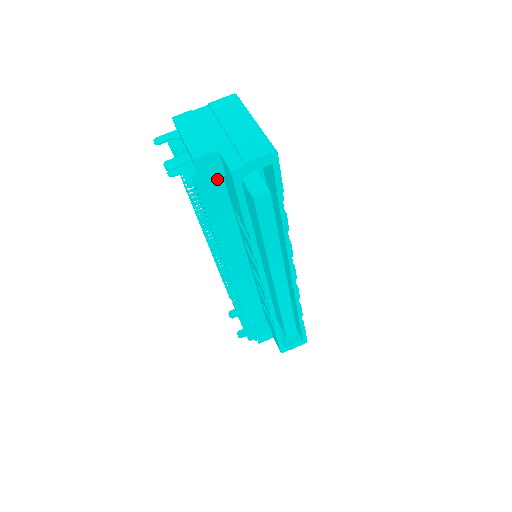
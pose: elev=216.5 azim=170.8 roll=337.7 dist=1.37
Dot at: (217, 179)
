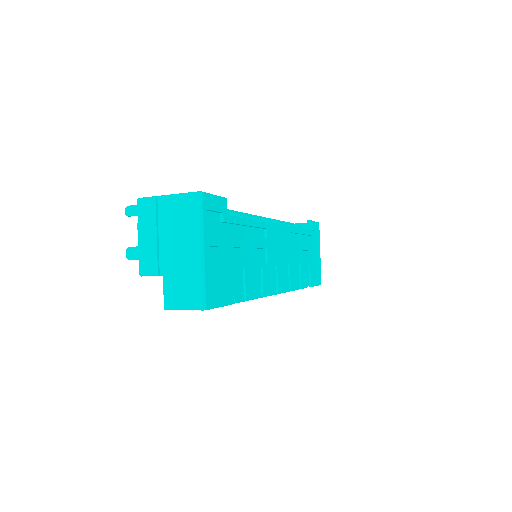
Dot at: occluded
